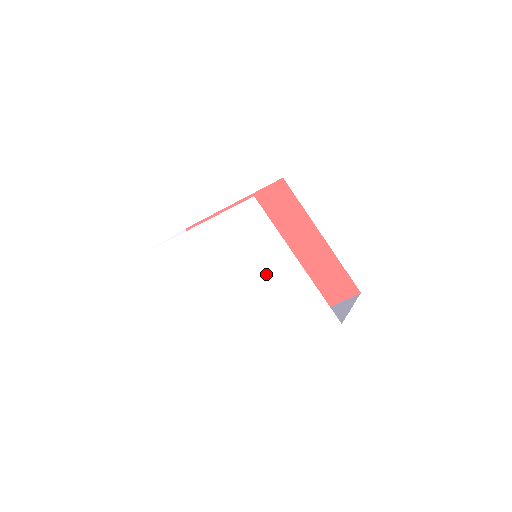
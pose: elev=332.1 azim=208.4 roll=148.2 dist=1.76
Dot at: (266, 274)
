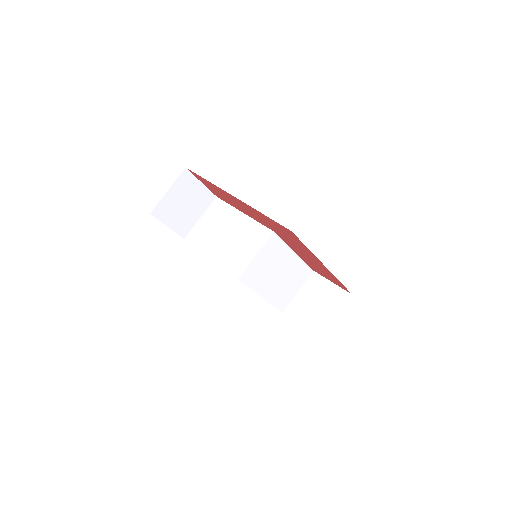
Dot at: occluded
